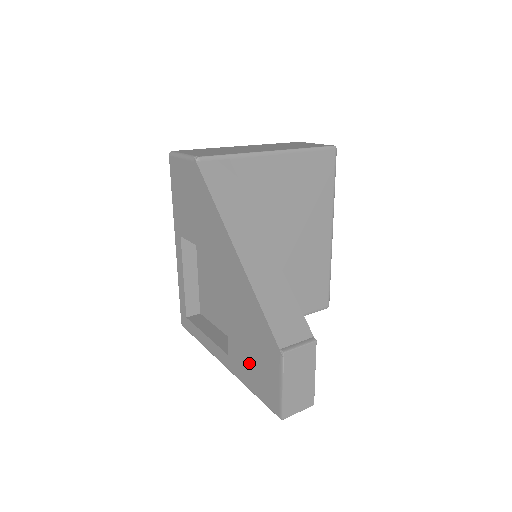
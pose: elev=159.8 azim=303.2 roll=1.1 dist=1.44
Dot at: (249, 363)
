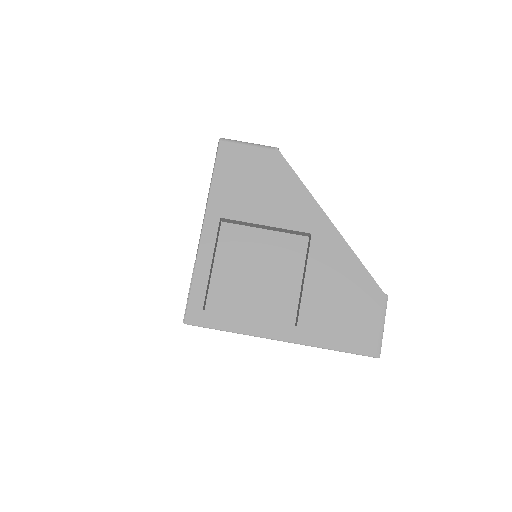
Dot at: (336, 321)
